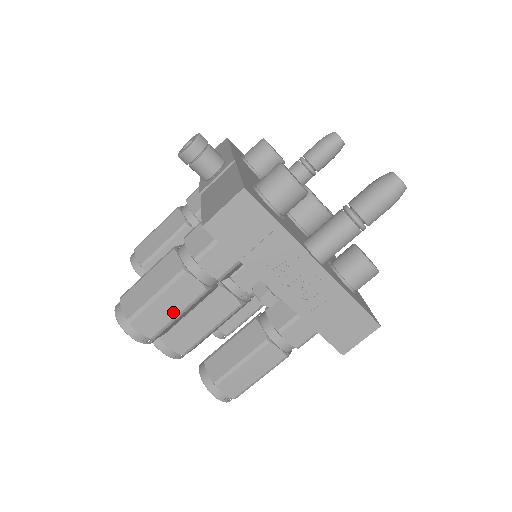
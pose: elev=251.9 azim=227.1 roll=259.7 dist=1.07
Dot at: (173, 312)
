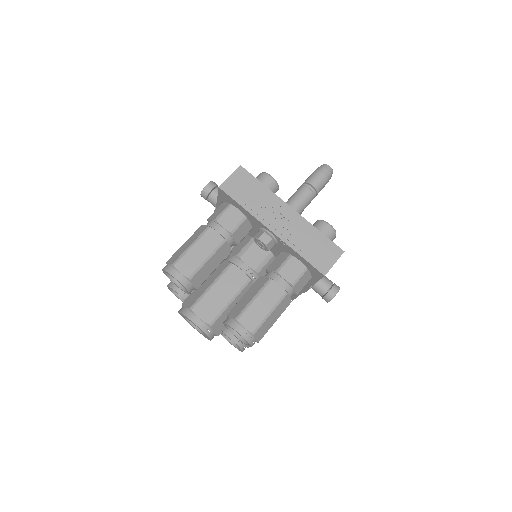
Dot at: (203, 256)
